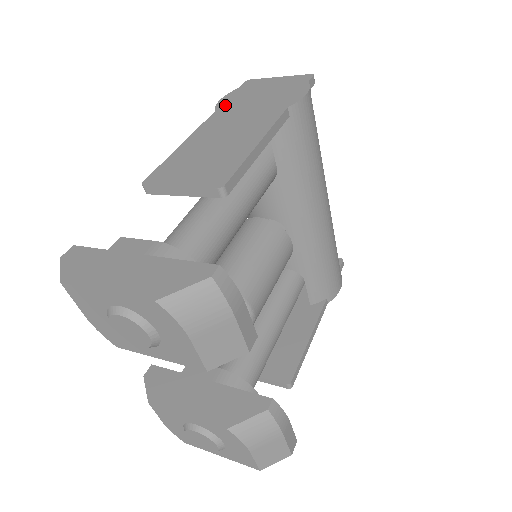
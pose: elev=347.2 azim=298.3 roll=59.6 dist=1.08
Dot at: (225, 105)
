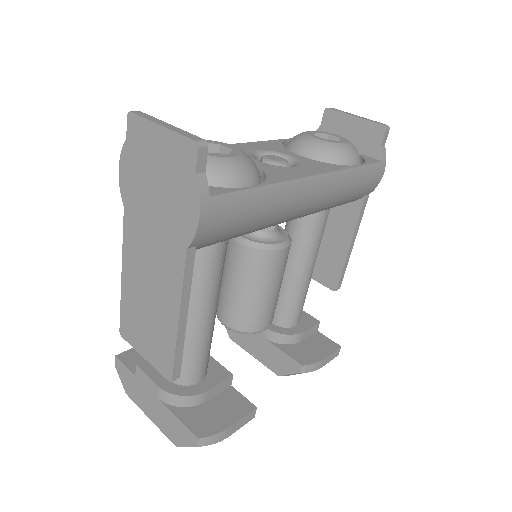
Dot at: (128, 195)
